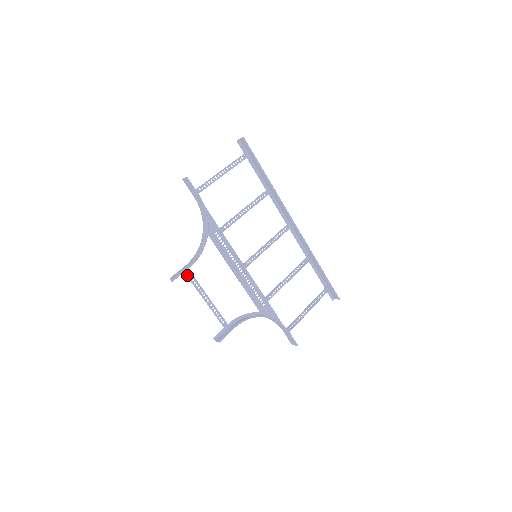
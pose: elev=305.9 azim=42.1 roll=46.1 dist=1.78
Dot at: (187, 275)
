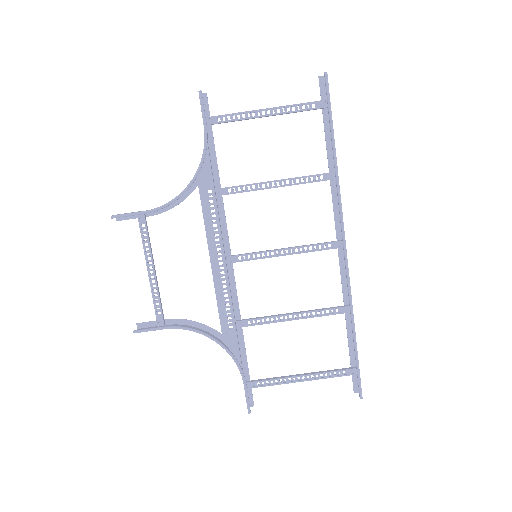
Dot at: (139, 223)
